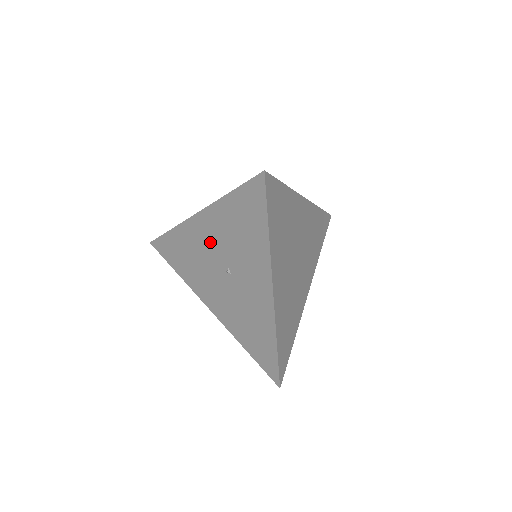
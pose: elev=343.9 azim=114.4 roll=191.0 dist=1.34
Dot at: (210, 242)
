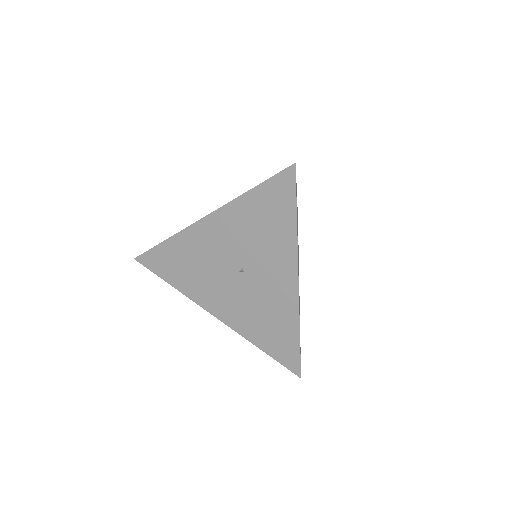
Dot at: (221, 244)
